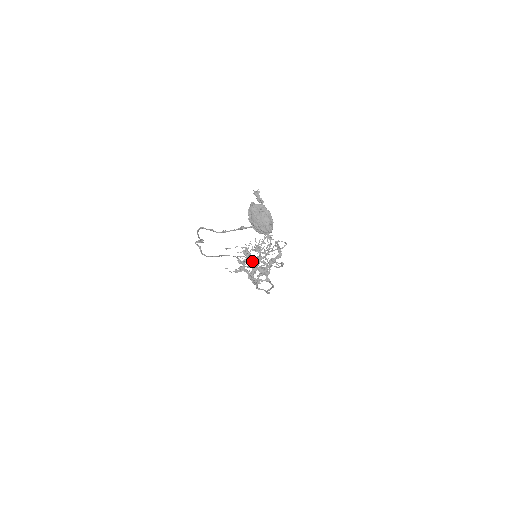
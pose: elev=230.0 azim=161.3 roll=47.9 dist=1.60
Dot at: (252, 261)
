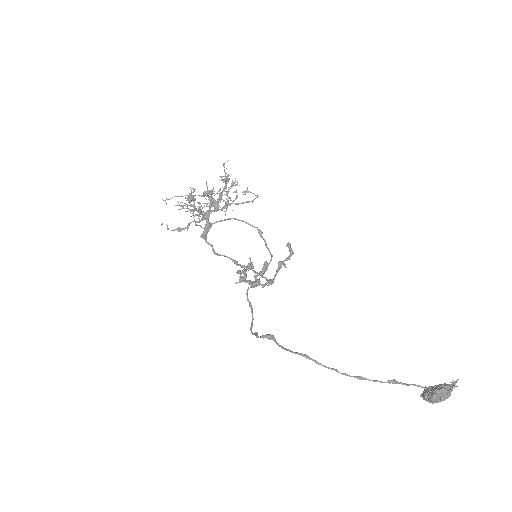
Dot at: (206, 217)
